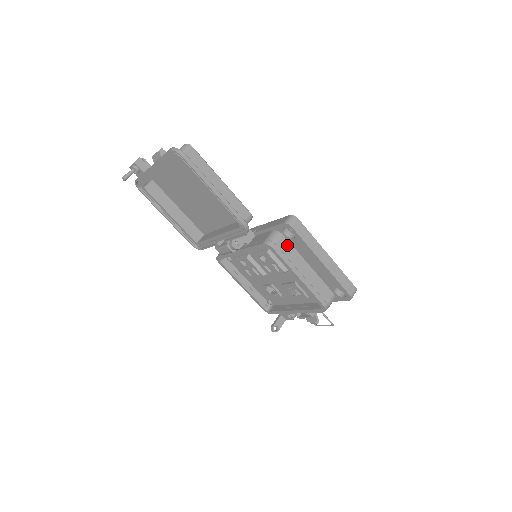
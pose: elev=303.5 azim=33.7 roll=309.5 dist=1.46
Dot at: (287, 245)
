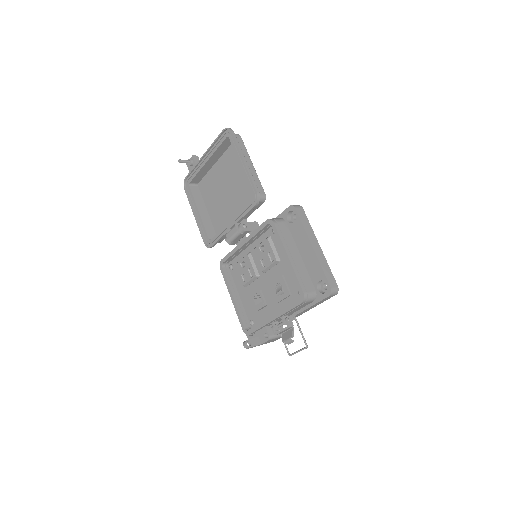
Dot at: (287, 230)
